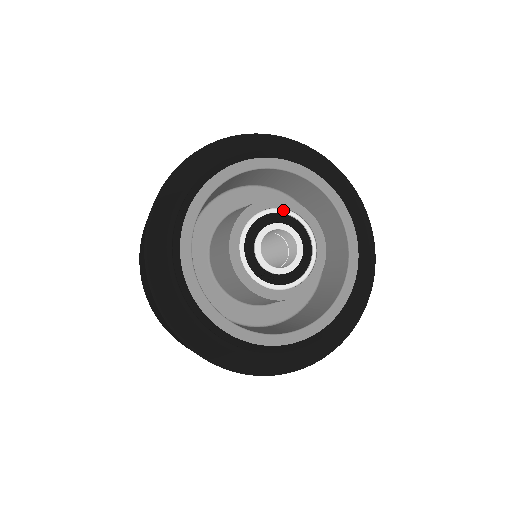
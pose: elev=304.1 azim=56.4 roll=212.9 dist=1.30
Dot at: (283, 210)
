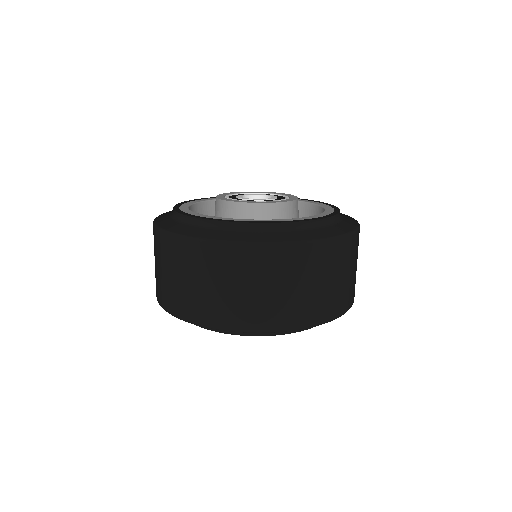
Dot at: (236, 194)
